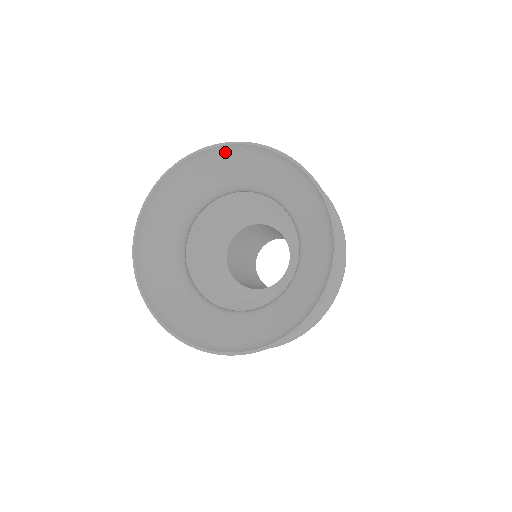
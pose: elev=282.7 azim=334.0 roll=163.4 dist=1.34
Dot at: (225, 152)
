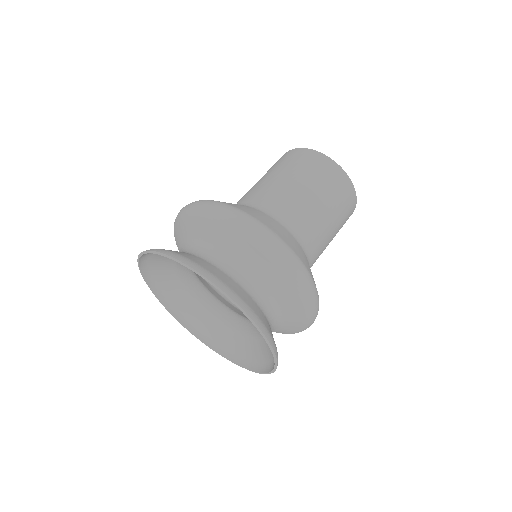
Dot at: occluded
